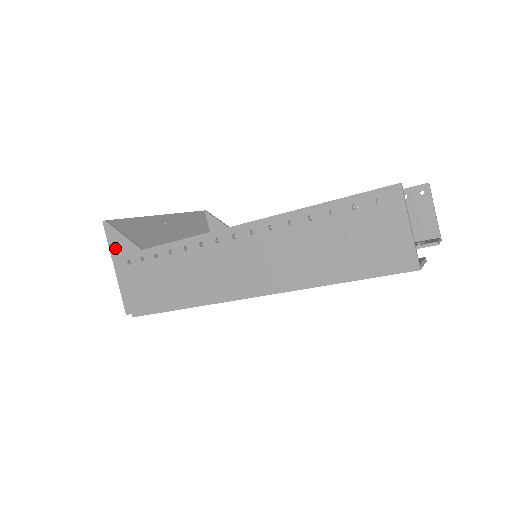
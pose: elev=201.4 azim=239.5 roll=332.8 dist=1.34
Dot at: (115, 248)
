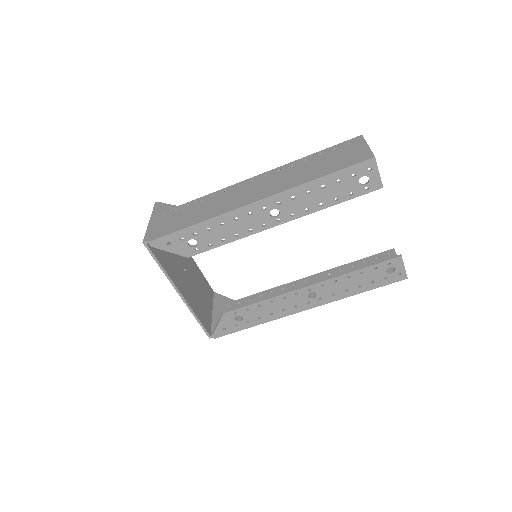
Dot at: (157, 211)
